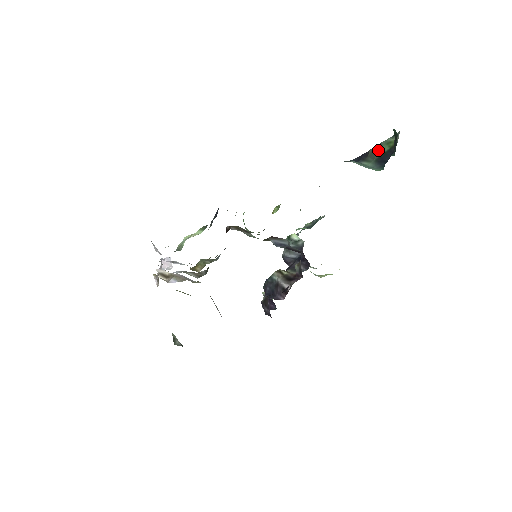
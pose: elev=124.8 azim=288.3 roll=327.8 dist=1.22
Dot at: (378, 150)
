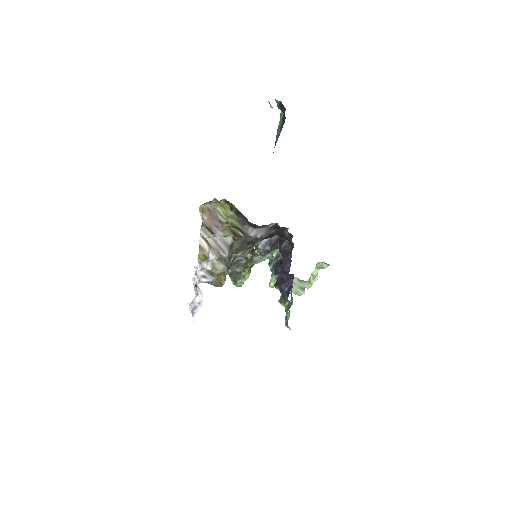
Dot at: (278, 131)
